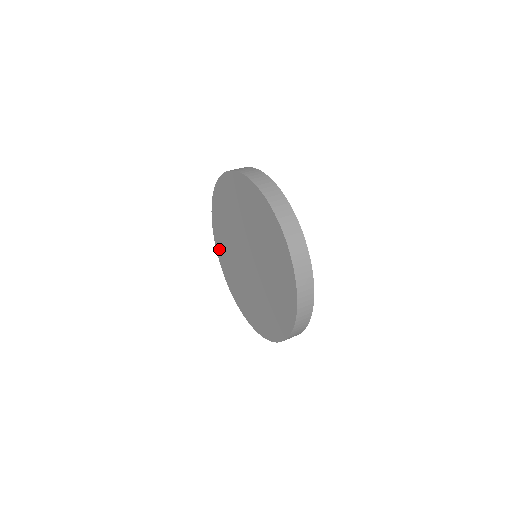
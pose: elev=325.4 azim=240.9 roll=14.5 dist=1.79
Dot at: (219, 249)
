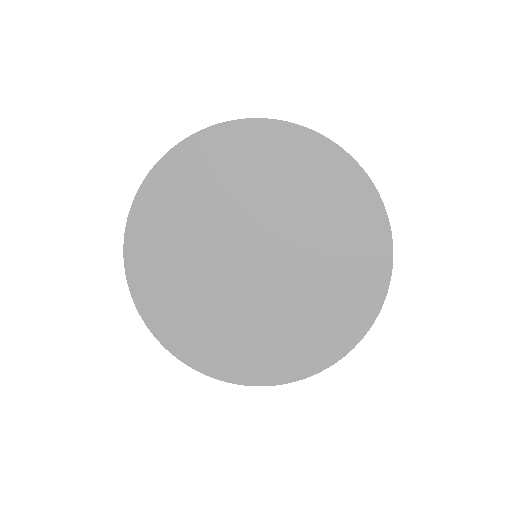
Dot at: (230, 368)
